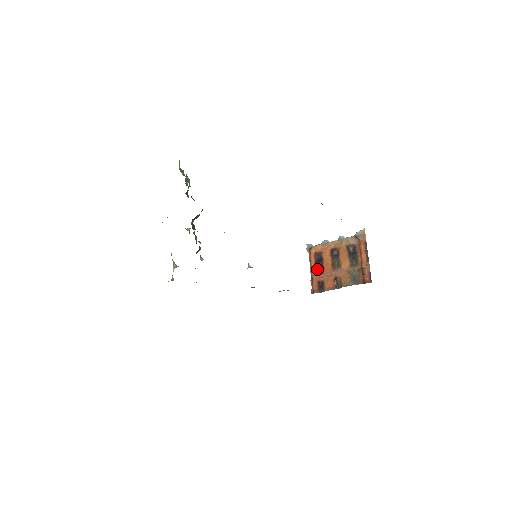
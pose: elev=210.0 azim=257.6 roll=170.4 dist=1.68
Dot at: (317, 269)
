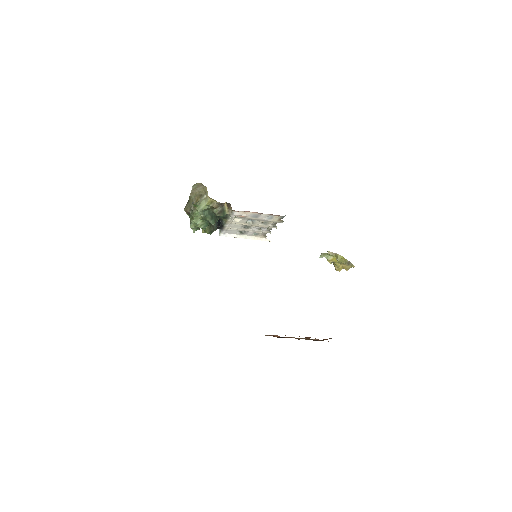
Dot at: (279, 337)
